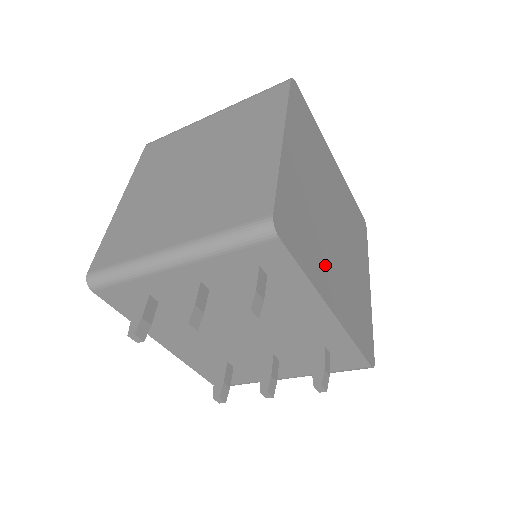
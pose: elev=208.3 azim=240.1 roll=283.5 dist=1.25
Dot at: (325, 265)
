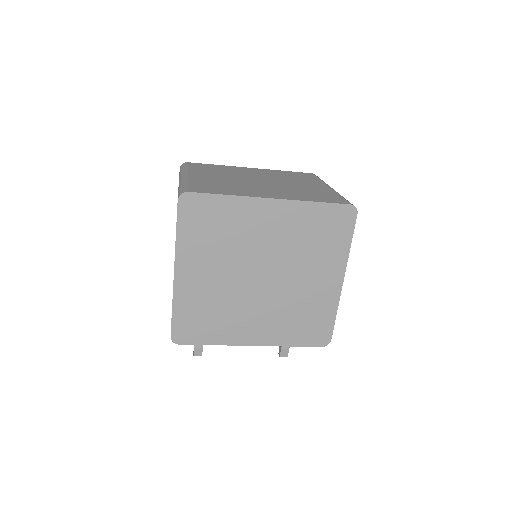
Dot at: (242, 322)
